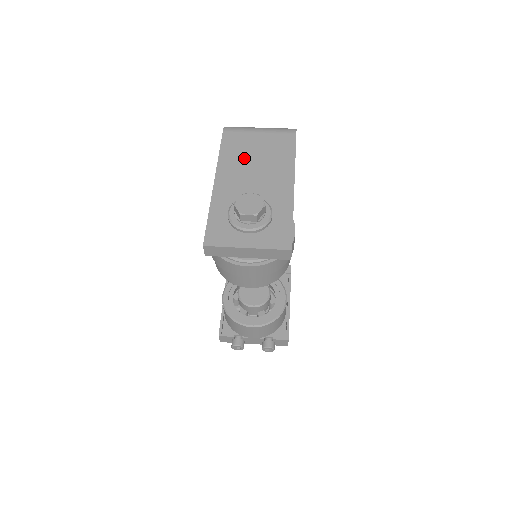
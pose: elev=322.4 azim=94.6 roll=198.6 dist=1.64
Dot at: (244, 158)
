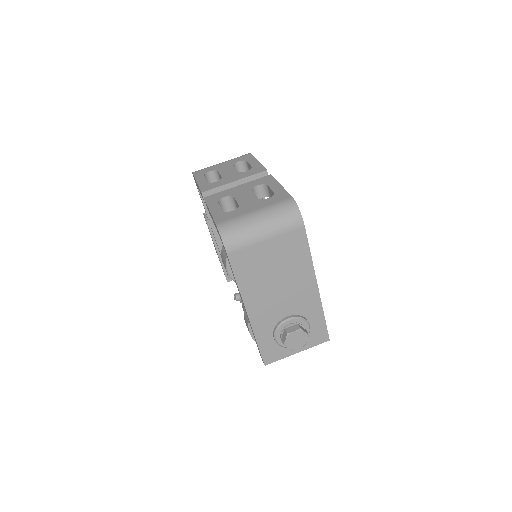
Dot at: (263, 278)
